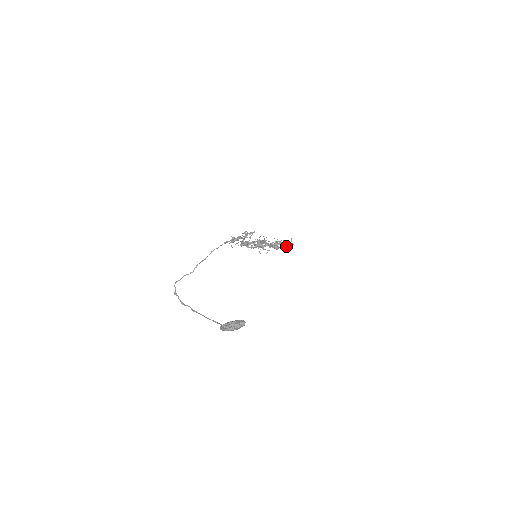
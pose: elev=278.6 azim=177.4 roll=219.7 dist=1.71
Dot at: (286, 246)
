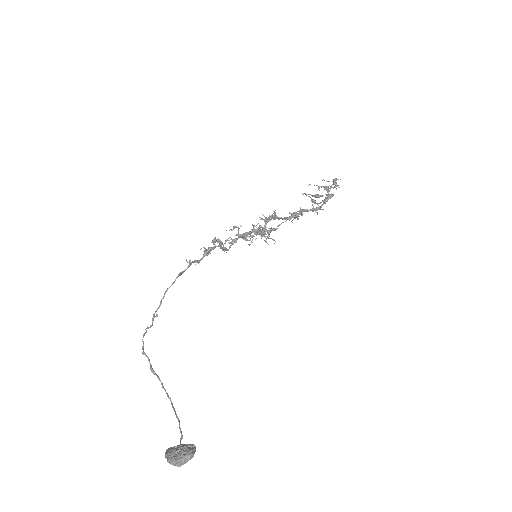
Dot at: occluded
